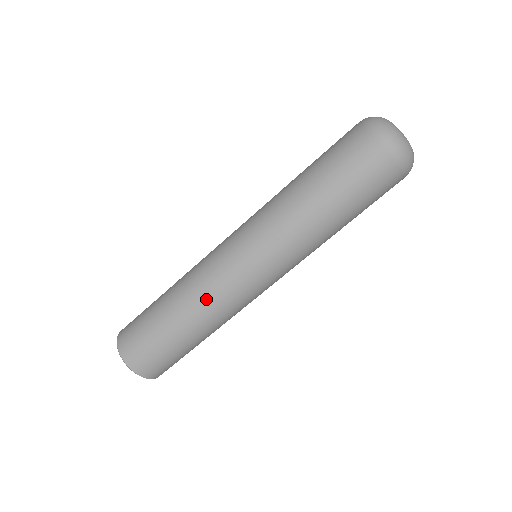
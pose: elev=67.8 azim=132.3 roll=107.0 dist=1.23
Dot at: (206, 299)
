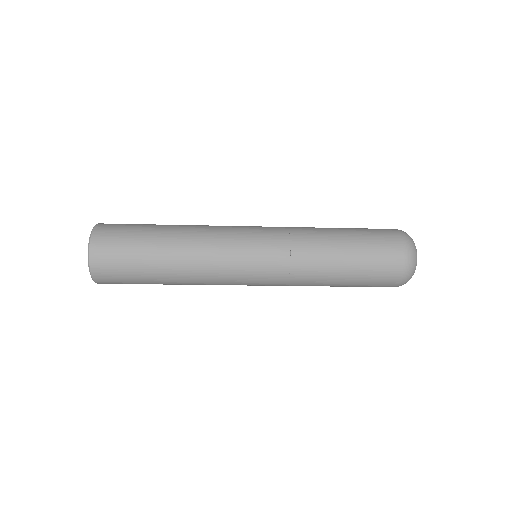
Dot at: occluded
